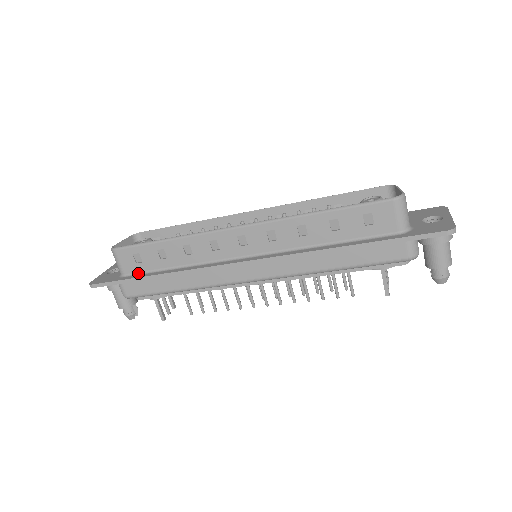
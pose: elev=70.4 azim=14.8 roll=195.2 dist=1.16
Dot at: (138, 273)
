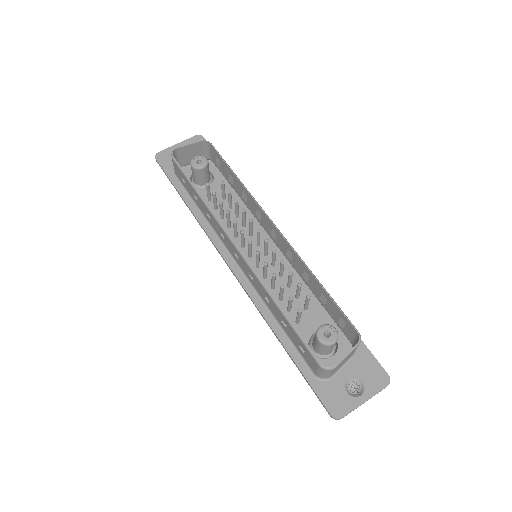
Dot at: (182, 184)
